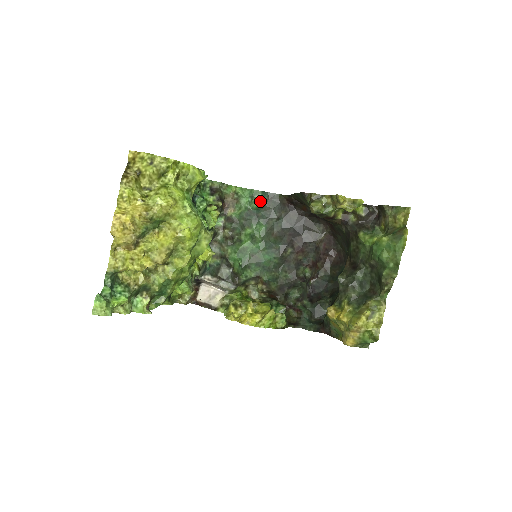
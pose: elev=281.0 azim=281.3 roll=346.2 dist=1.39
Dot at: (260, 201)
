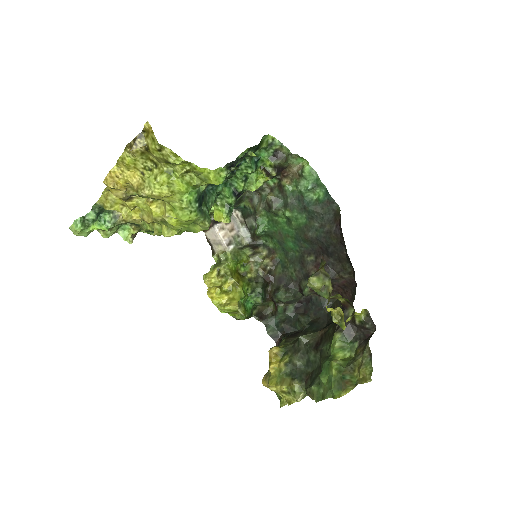
Dot at: (319, 196)
